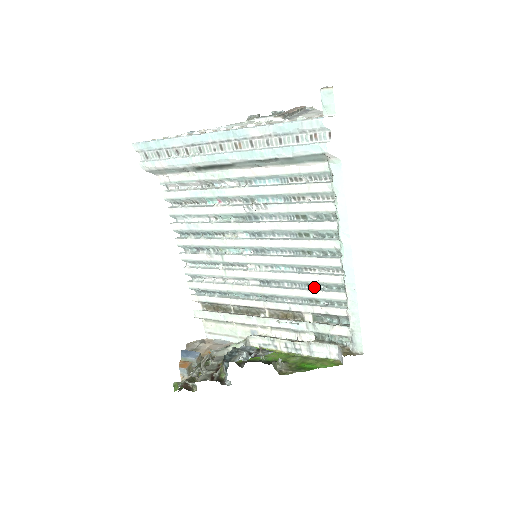
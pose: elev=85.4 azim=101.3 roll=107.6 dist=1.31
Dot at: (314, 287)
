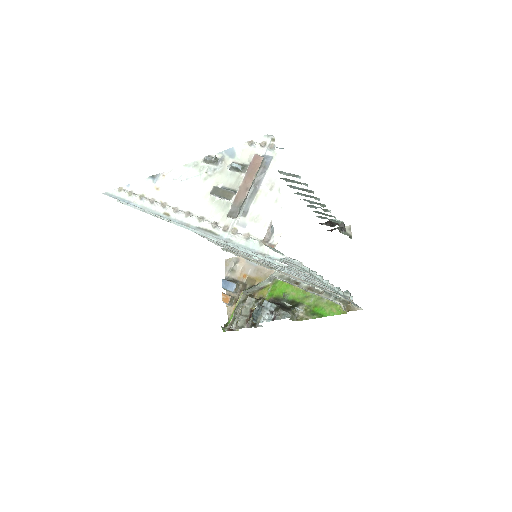
Dot at: occluded
